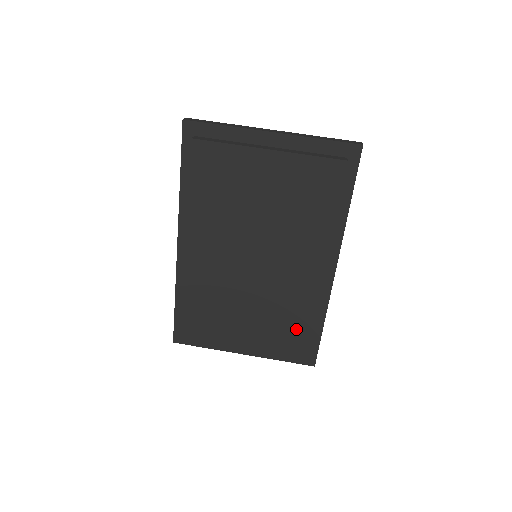
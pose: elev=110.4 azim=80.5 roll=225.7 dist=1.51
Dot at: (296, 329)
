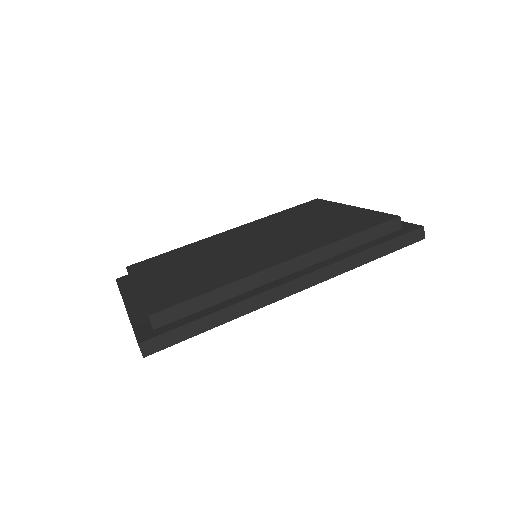
Dot at: (195, 288)
